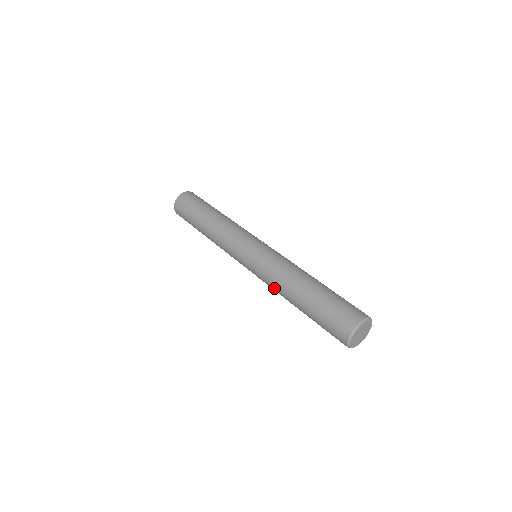
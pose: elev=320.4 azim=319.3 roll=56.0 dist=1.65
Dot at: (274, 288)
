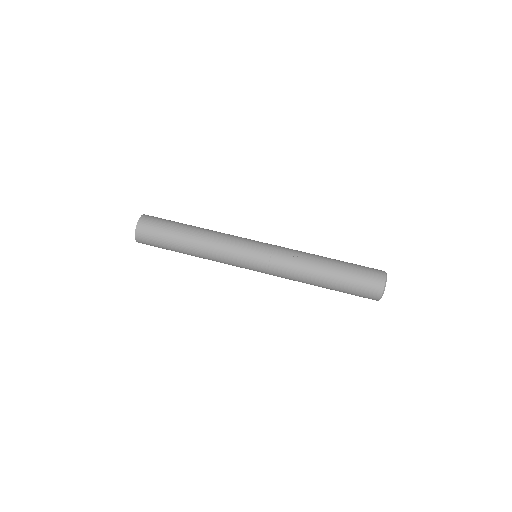
Dot at: occluded
